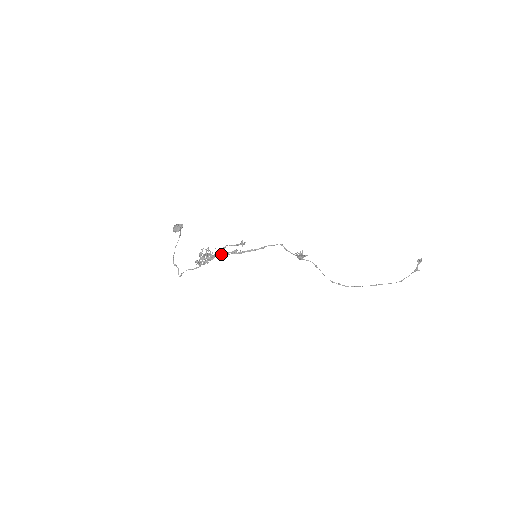
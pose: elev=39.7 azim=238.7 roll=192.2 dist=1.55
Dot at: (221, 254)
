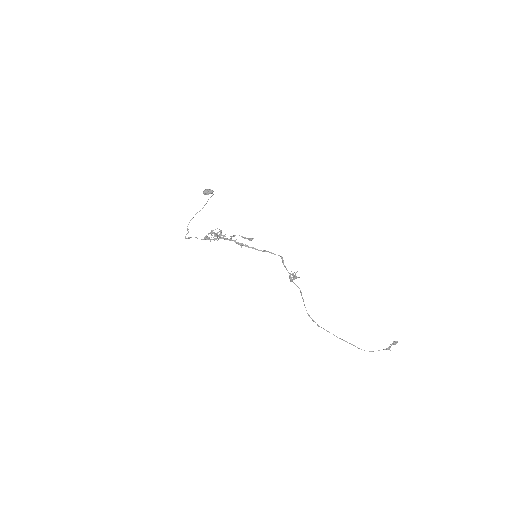
Dot at: (229, 239)
